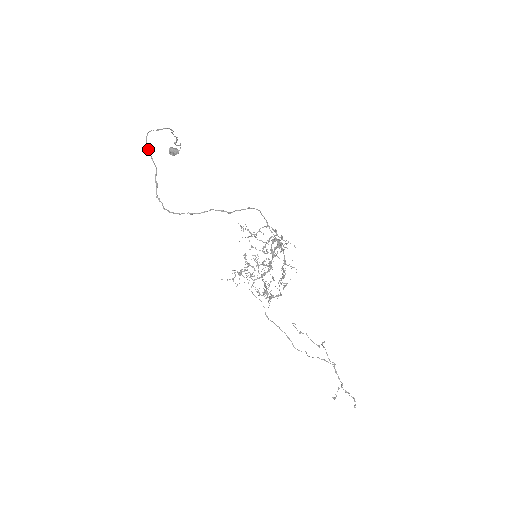
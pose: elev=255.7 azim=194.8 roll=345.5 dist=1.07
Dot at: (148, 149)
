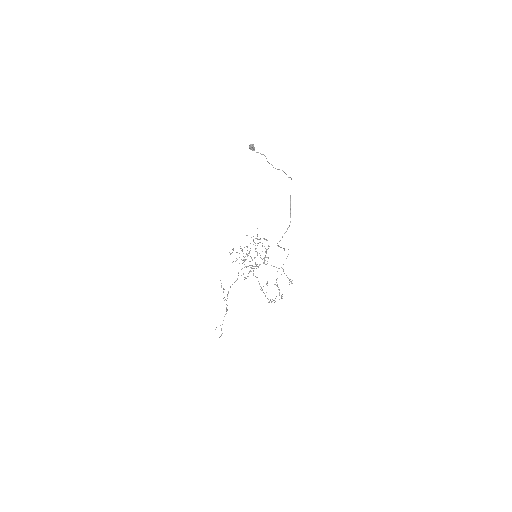
Dot at: occluded
